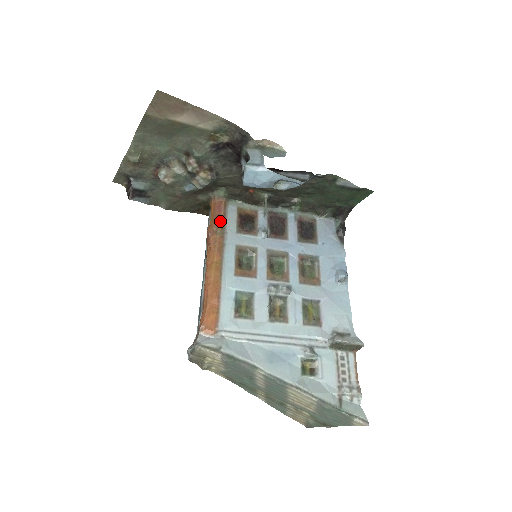
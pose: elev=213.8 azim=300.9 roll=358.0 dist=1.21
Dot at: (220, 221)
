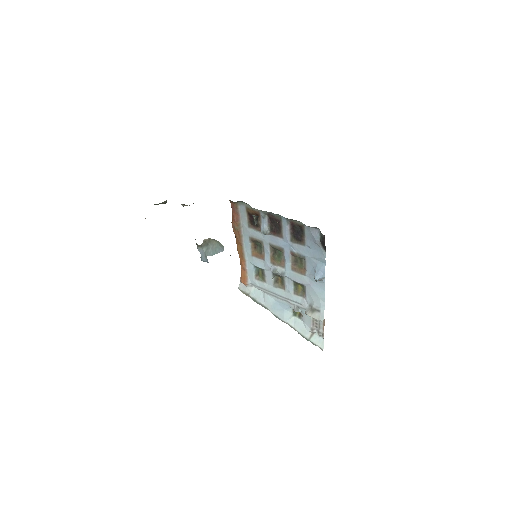
Dot at: (235, 220)
